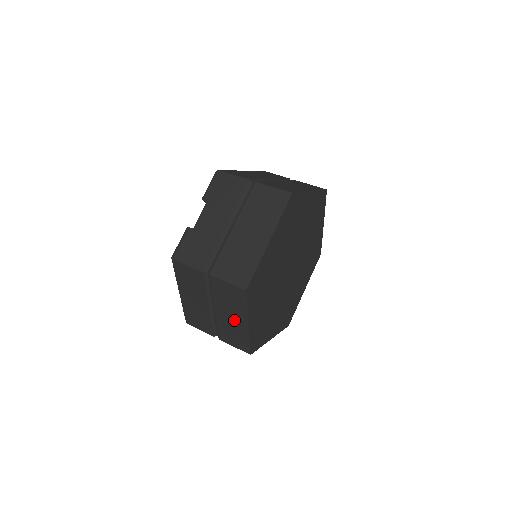
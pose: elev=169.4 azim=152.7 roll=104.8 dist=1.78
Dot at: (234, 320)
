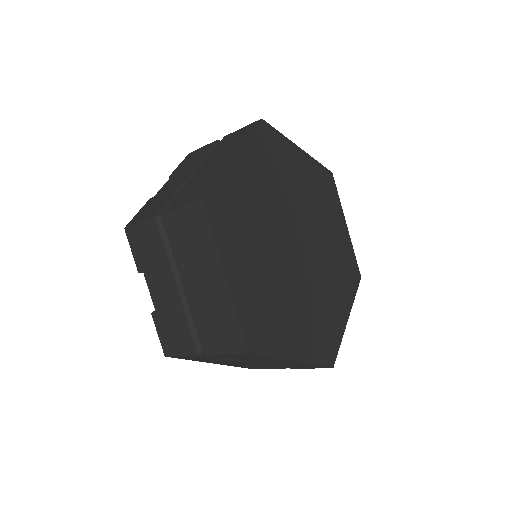
Dot at: (279, 362)
